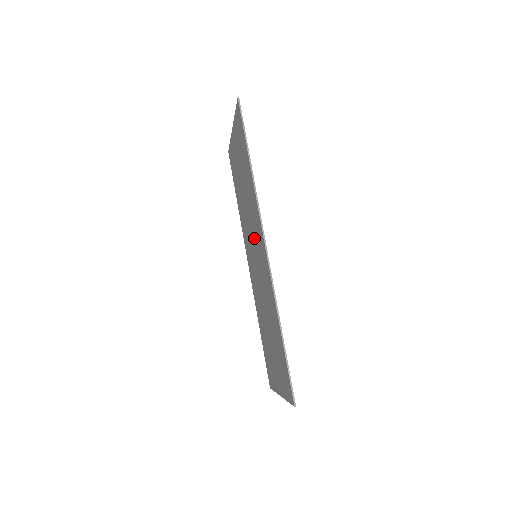
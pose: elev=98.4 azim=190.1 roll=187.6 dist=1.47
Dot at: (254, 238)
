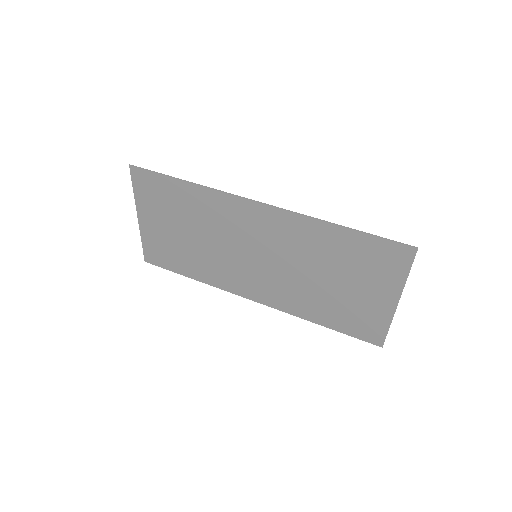
Dot at: (241, 240)
